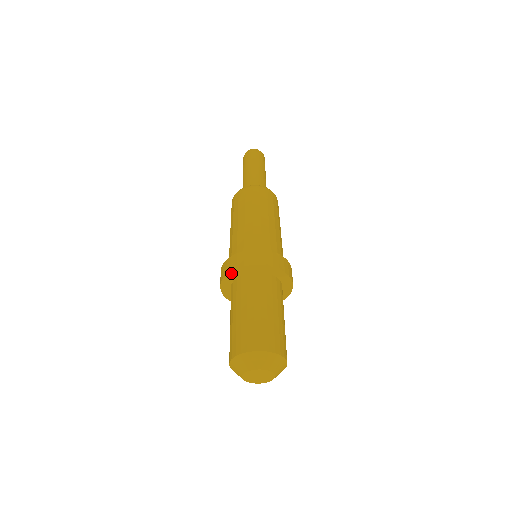
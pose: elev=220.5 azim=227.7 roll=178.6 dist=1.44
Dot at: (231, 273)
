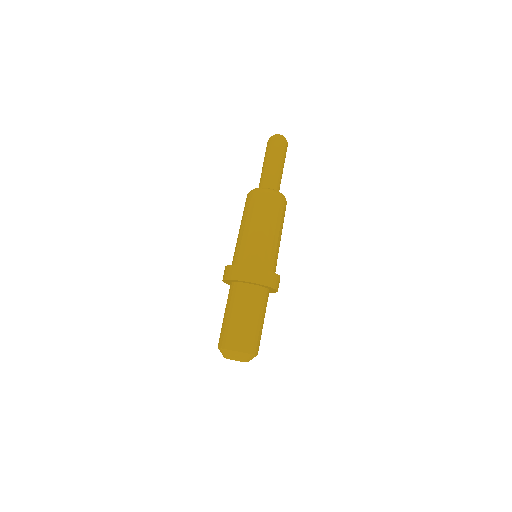
Dot at: (235, 280)
